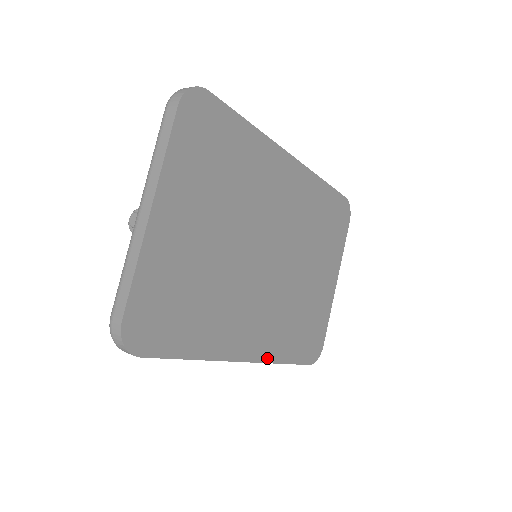
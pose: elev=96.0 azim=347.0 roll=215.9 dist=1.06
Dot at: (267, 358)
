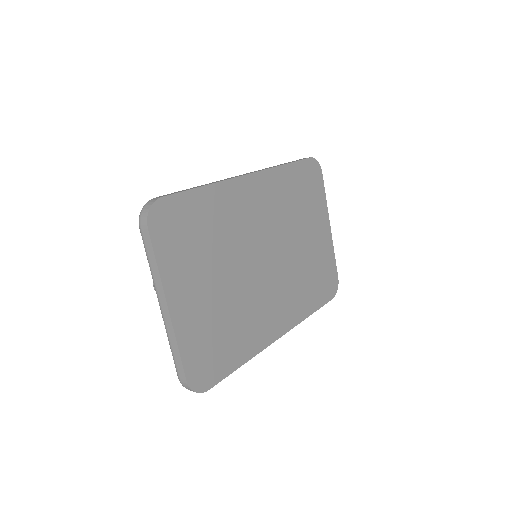
Dot at: (296, 322)
